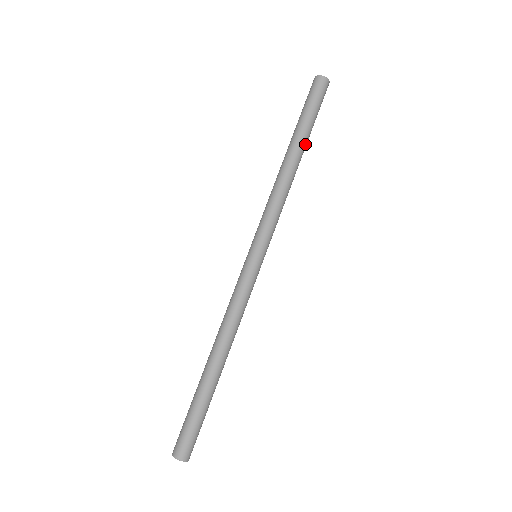
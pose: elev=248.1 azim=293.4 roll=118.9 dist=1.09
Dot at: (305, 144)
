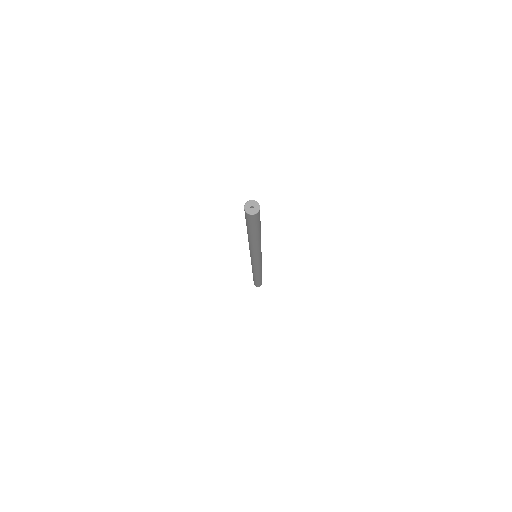
Dot at: occluded
